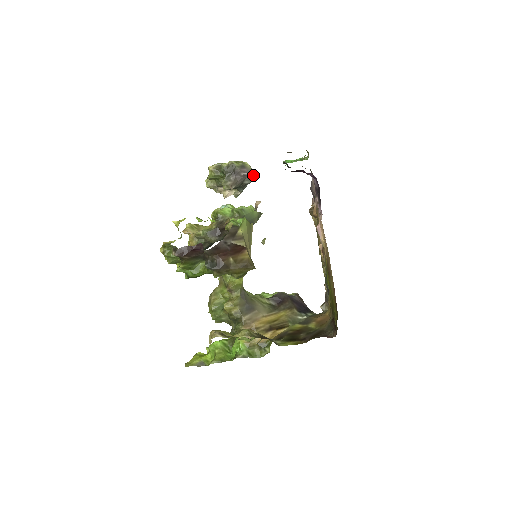
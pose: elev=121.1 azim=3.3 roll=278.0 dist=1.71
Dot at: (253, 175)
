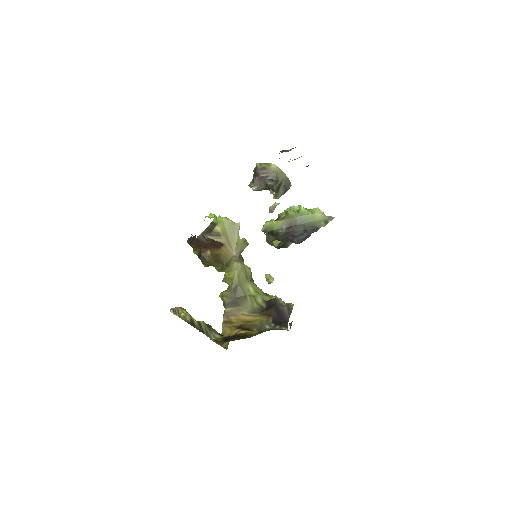
Dot at: (274, 176)
